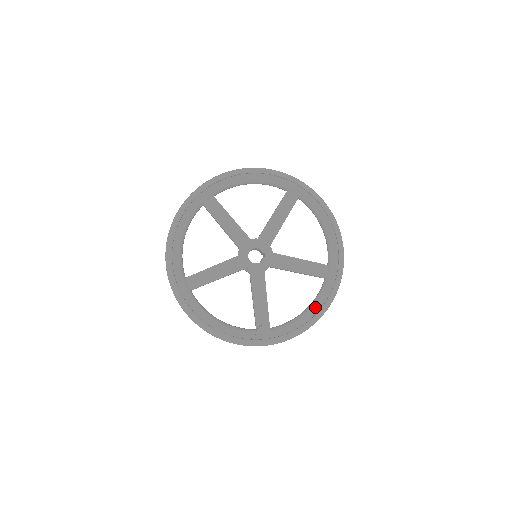
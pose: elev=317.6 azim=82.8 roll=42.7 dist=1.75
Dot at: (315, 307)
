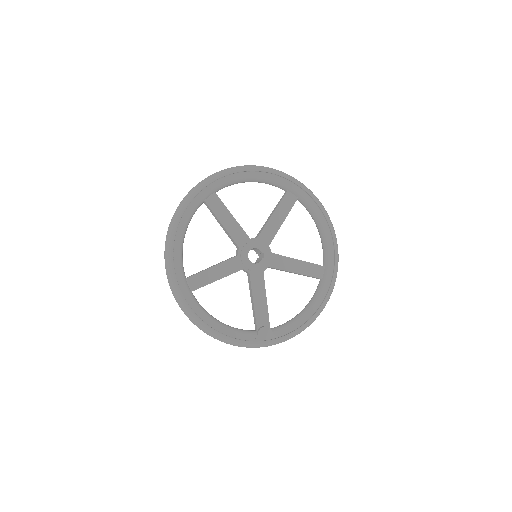
Dot at: (313, 307)
